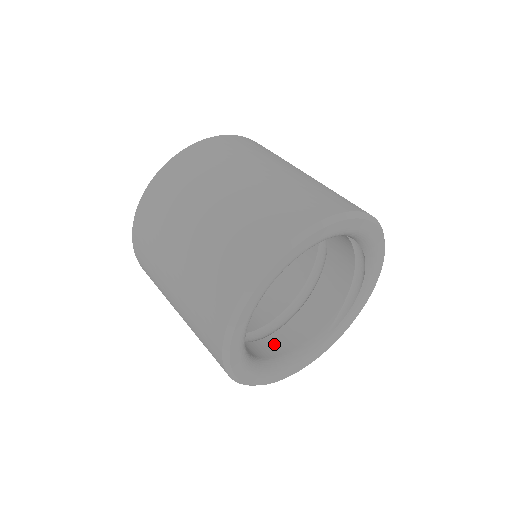
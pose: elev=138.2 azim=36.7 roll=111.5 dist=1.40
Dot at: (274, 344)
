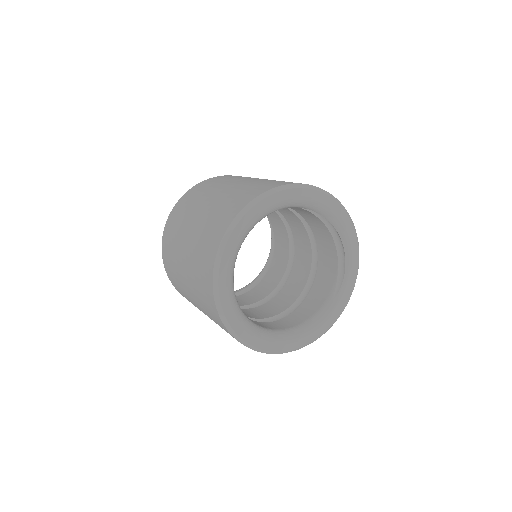
Dot at: (291, 320)
